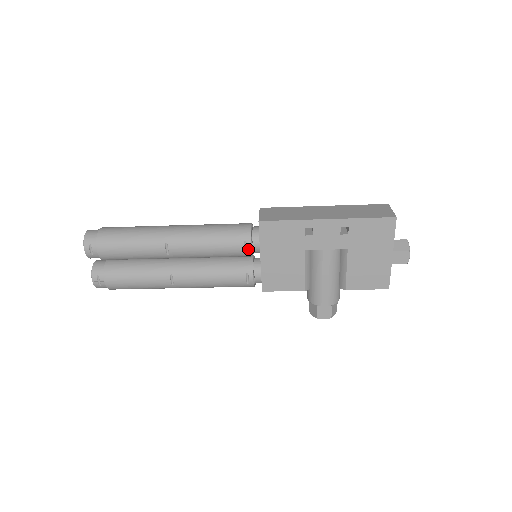
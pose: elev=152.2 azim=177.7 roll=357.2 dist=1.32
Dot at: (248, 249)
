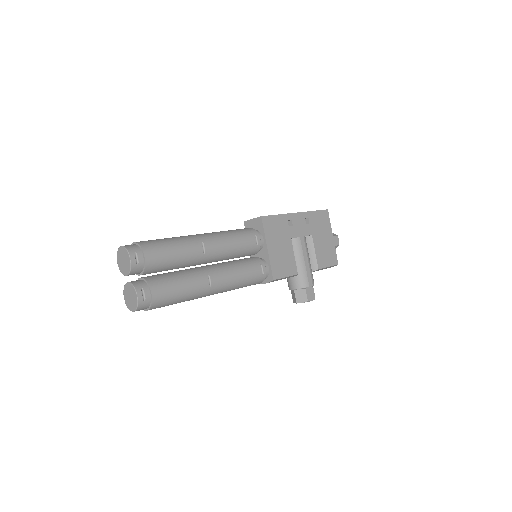
Dot at: (258, 241)
